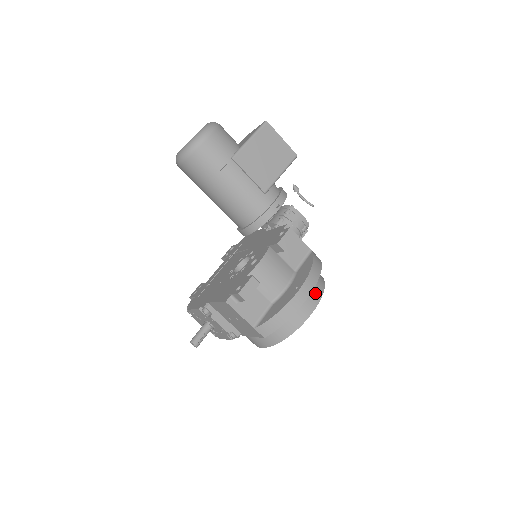
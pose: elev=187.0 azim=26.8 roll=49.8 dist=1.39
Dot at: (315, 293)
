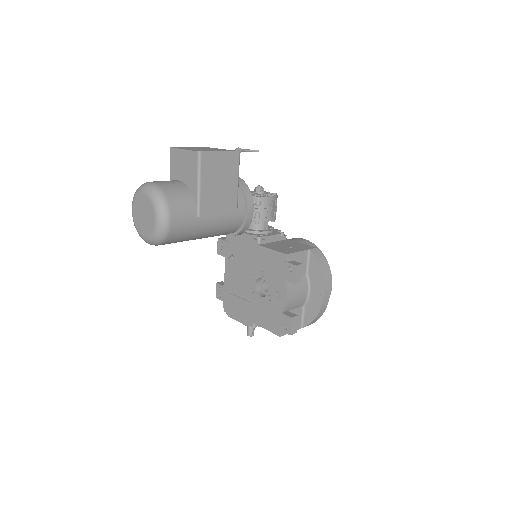
Dot at: occluded
